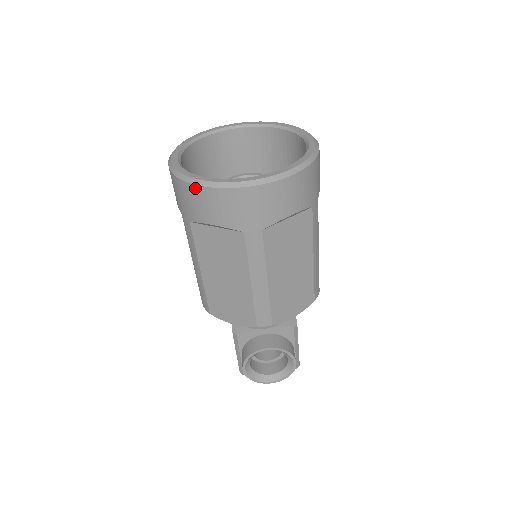
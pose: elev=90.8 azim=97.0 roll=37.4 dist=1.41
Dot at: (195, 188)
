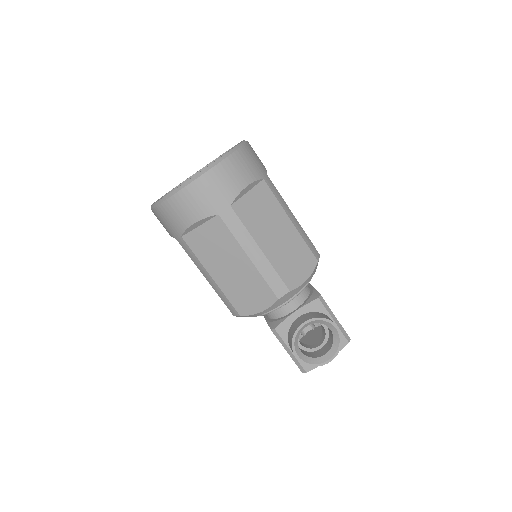
Dot at: (168, 202)
